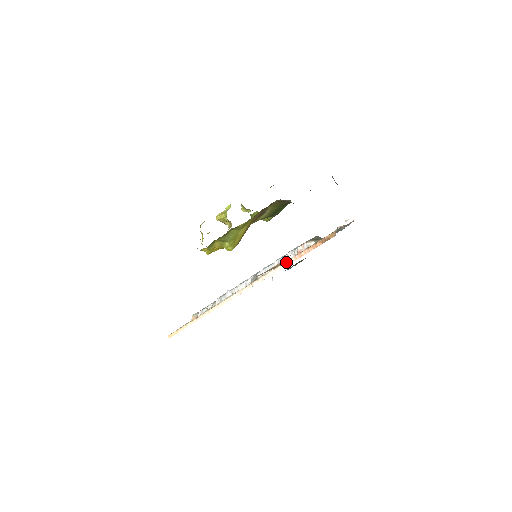
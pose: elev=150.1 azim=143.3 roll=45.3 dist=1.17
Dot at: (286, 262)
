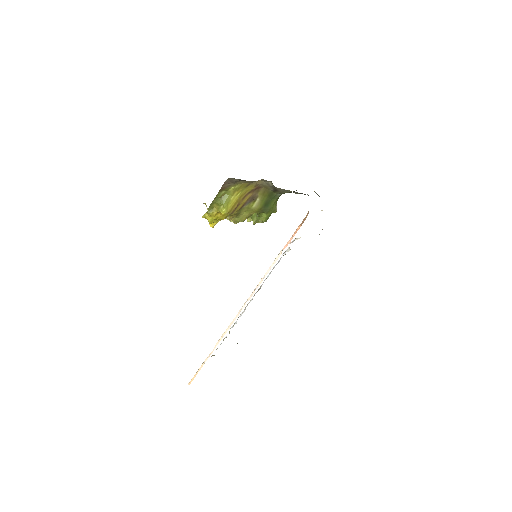
Dot at: (278, 255)
